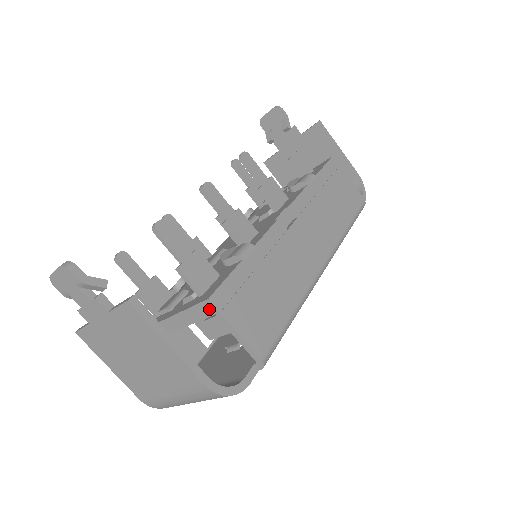
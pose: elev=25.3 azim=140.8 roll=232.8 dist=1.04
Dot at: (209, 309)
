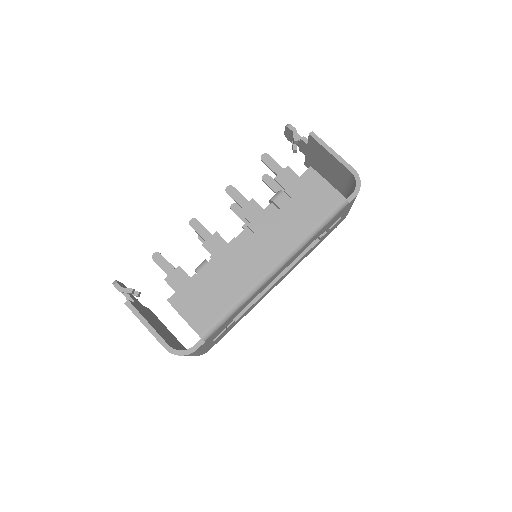
Dot at: (172, 305)
